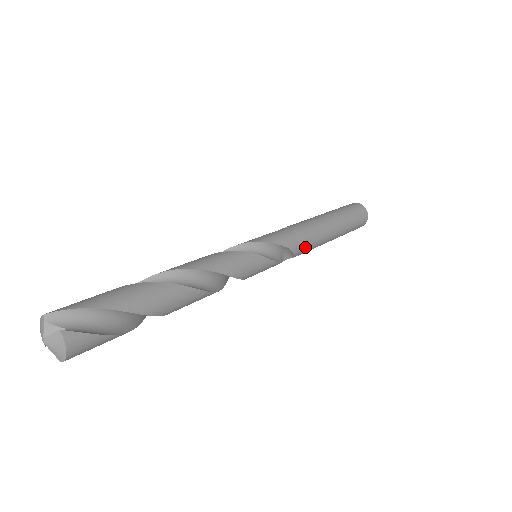
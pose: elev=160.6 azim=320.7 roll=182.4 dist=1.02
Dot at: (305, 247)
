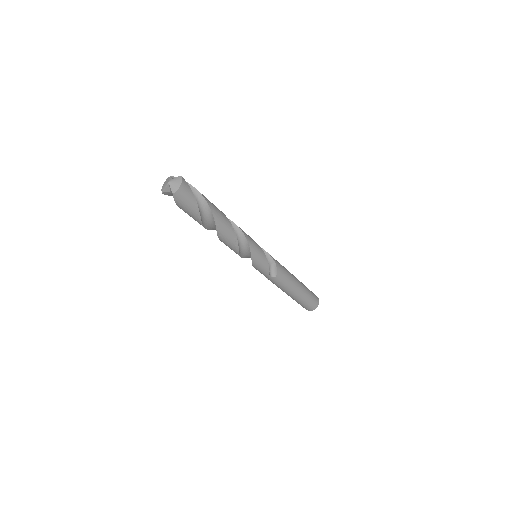
Dot at: (283, 273)
